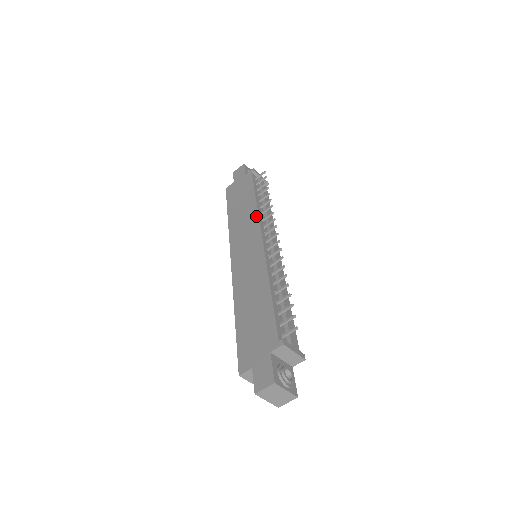
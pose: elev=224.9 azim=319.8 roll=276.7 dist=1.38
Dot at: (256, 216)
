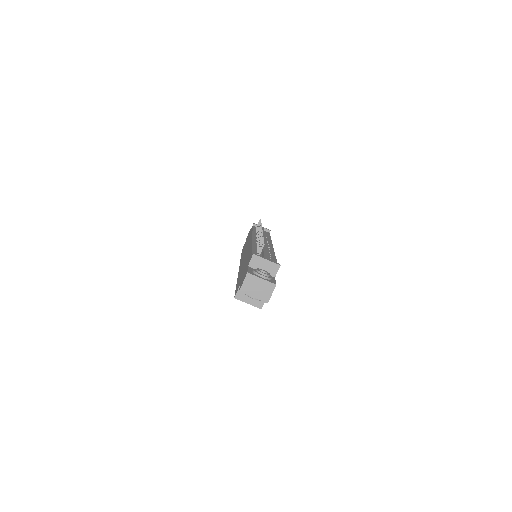
Dot at: (251, 235)
